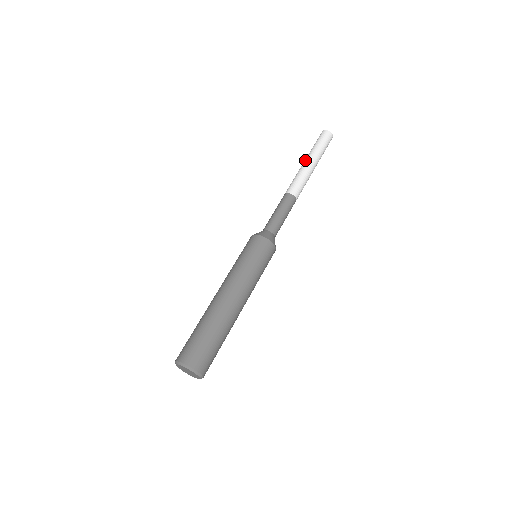
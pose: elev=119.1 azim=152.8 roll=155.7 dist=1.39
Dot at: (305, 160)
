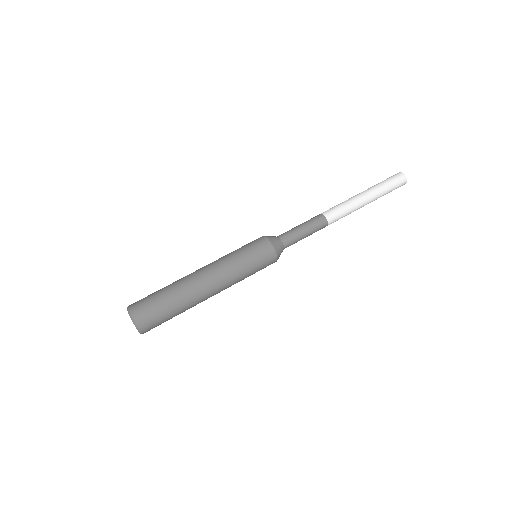
Dot at: (363, 192)
